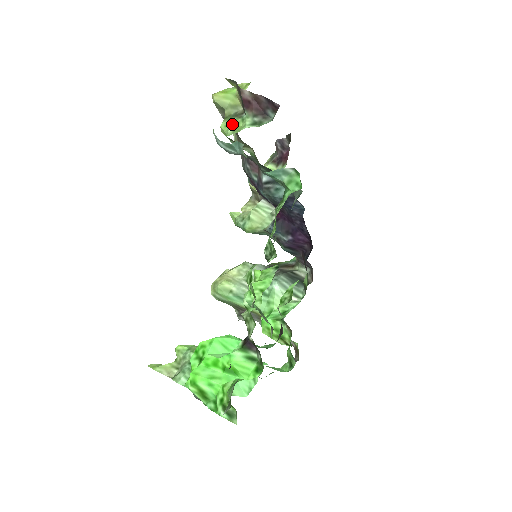
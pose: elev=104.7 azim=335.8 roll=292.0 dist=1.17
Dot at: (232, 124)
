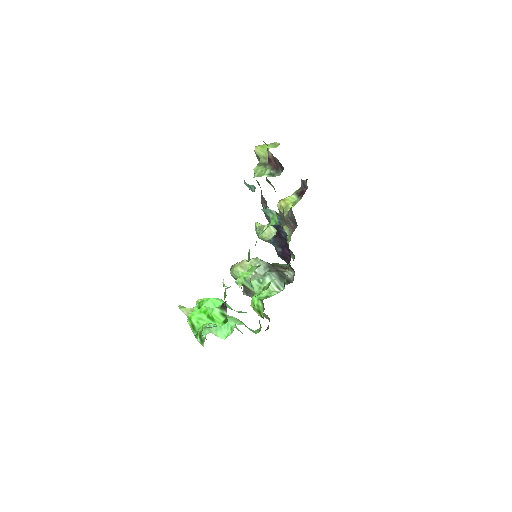
Dot at: (259, 170)
